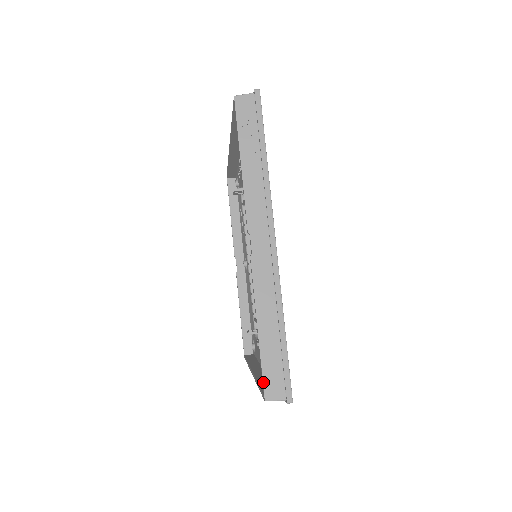
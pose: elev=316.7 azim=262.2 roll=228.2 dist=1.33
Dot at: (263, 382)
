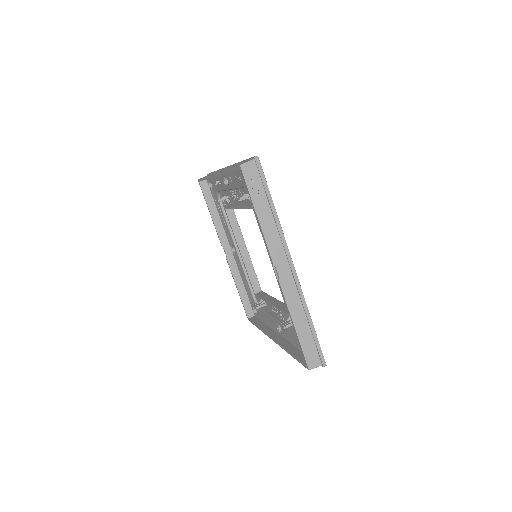
Dot at: (305, 359)
